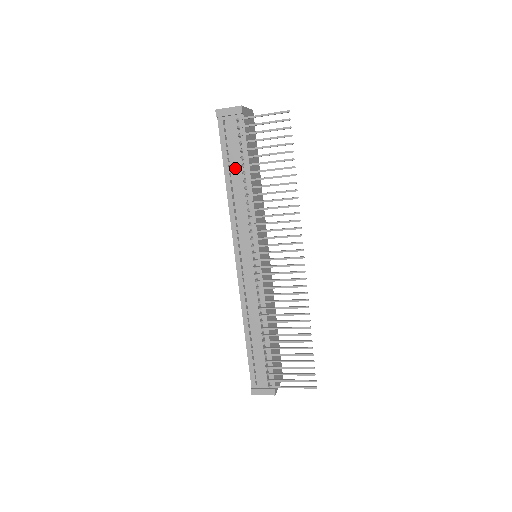
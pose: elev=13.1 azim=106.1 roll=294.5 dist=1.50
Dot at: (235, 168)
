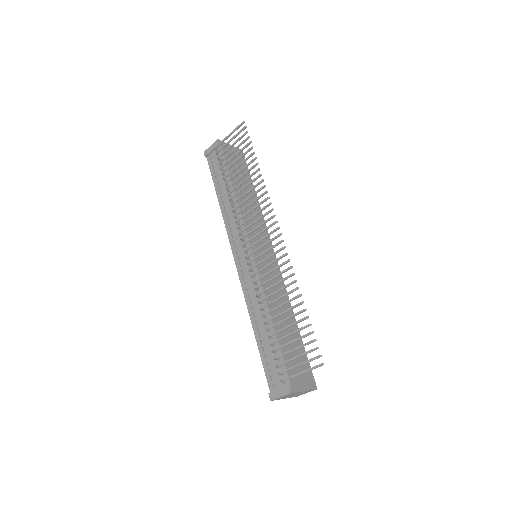
Dot at: (222, 186)
